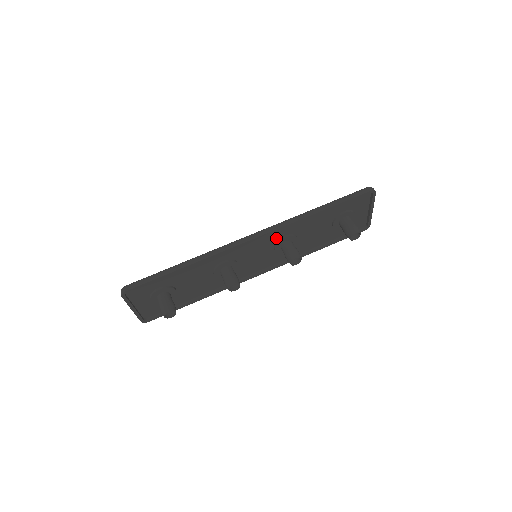
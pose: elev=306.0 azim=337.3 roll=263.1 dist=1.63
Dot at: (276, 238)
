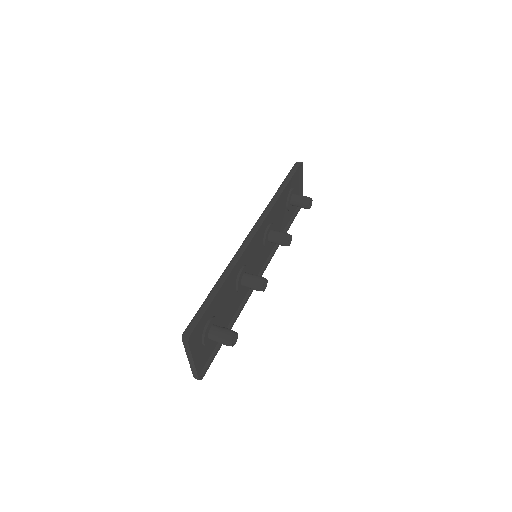
Dot at: (264, 230)
